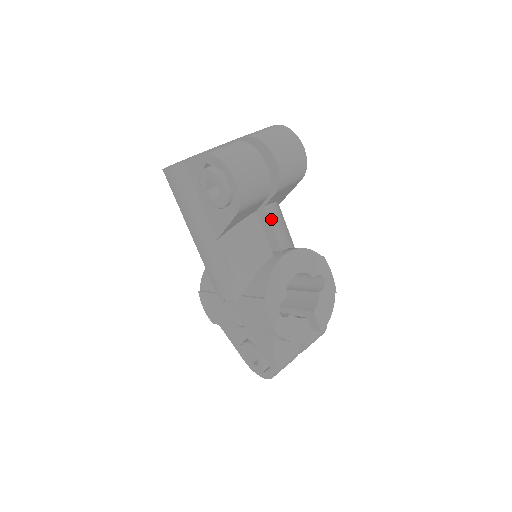
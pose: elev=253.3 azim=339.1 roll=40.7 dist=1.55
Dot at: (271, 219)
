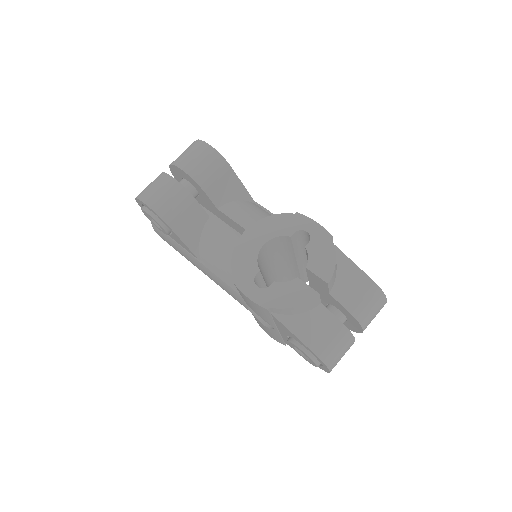
Dot at: (229, 215)
